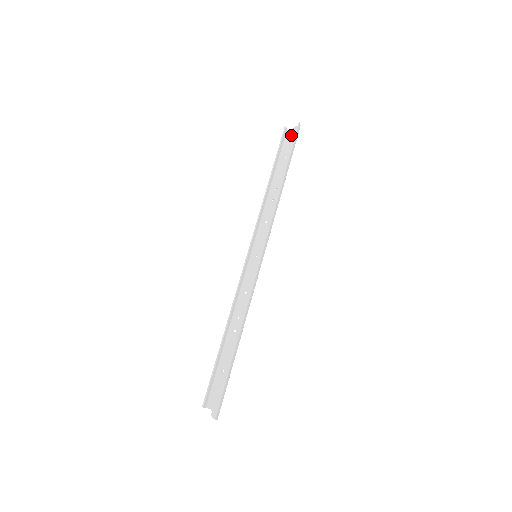
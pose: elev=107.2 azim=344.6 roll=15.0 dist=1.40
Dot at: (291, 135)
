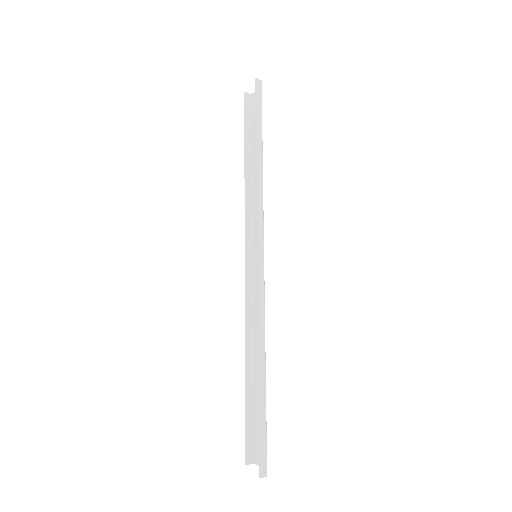
Dot at: occluded
